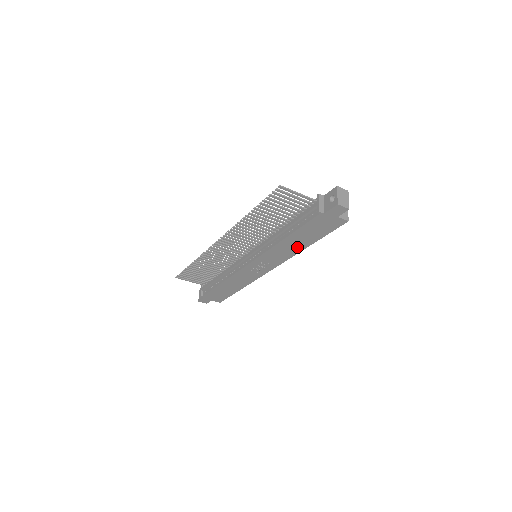
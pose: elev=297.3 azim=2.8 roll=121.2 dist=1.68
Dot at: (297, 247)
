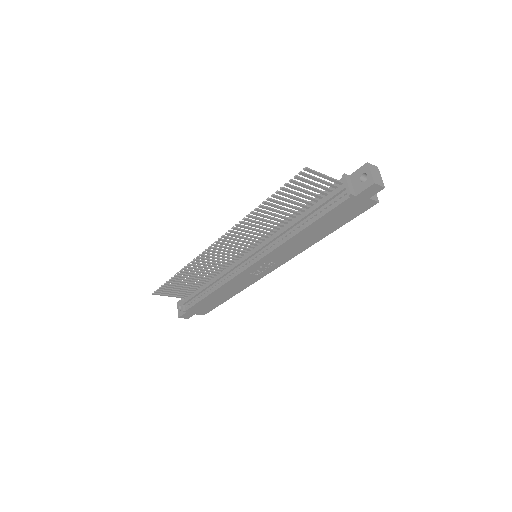
Dot at: (312, 239)
